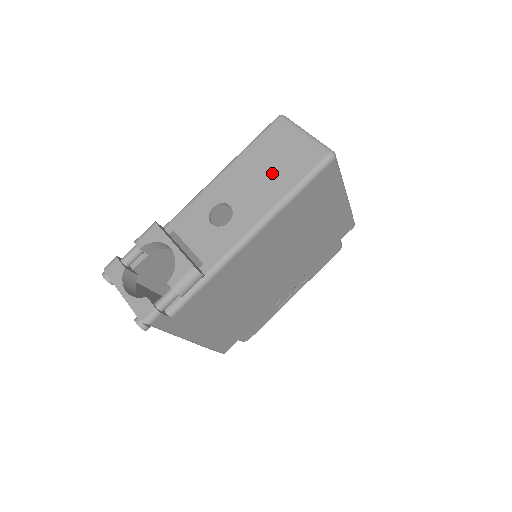
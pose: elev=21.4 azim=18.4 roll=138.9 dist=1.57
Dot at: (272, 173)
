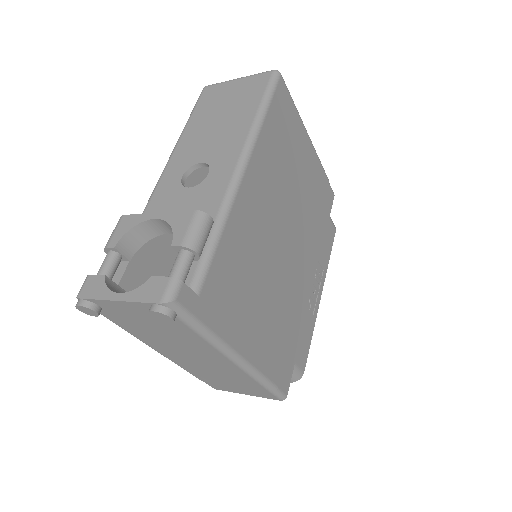
Dot at: (227, 116)
